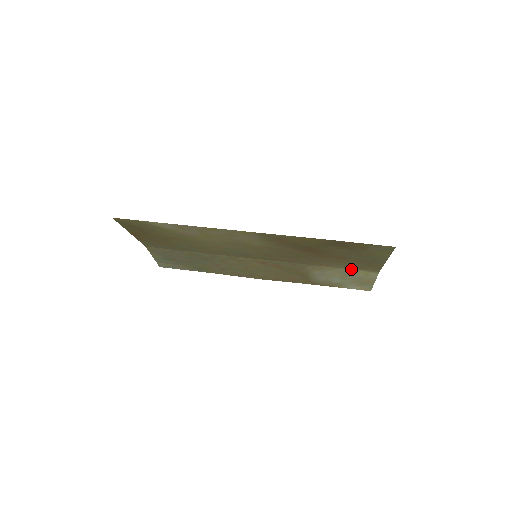
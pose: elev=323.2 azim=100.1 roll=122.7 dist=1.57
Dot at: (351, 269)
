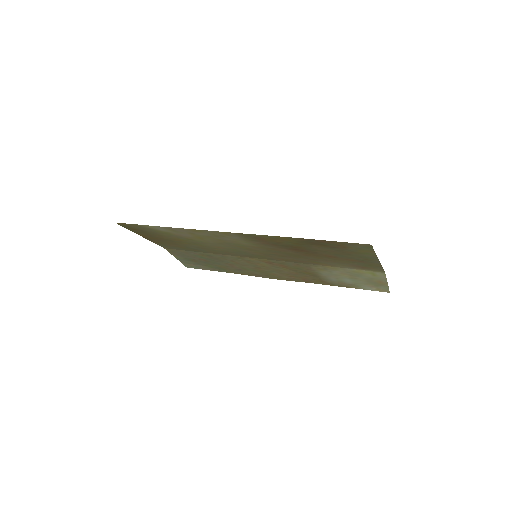
Dot at: (355, 269)
